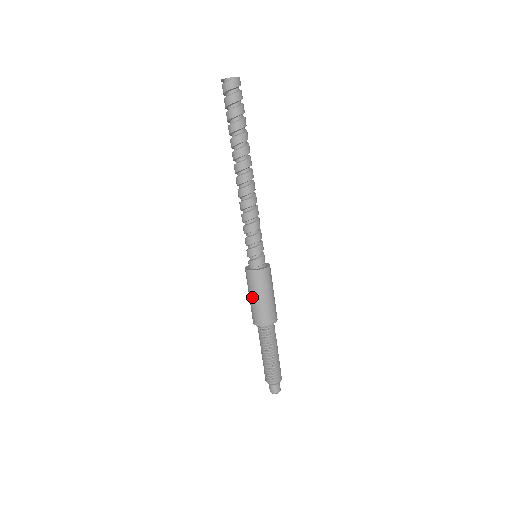
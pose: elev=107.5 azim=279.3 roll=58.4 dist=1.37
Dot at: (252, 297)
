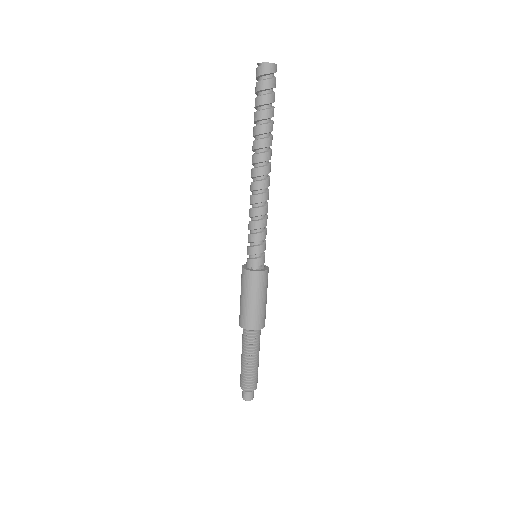
Dot at: (240, 295)
